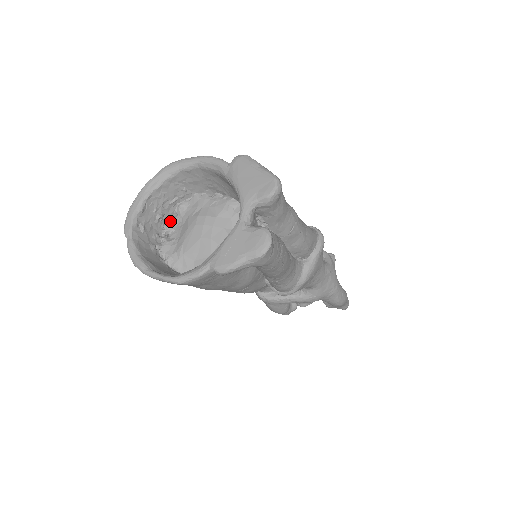
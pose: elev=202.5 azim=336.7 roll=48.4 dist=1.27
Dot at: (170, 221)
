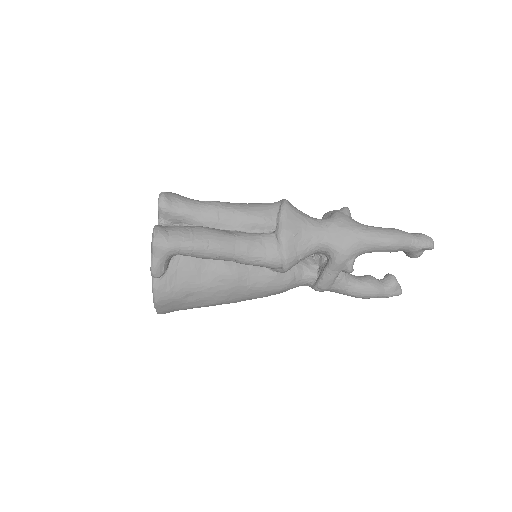
Dot at: occluded
